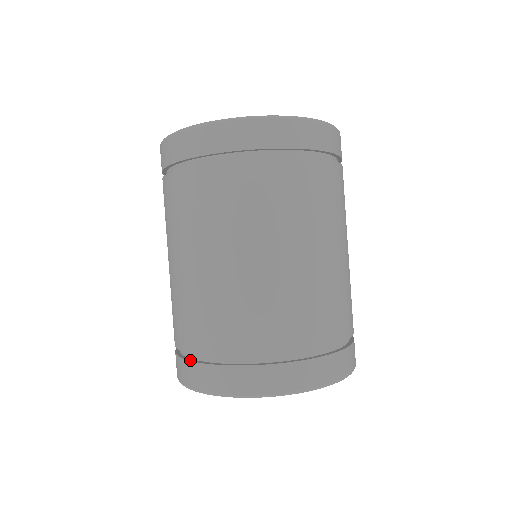
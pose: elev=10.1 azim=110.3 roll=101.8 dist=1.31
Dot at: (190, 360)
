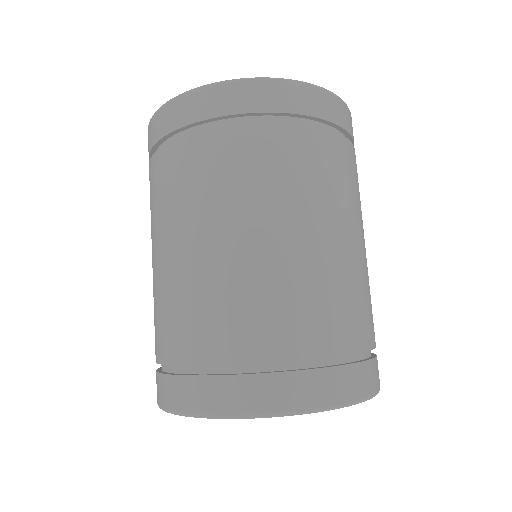
Dot at: (171, 374)
